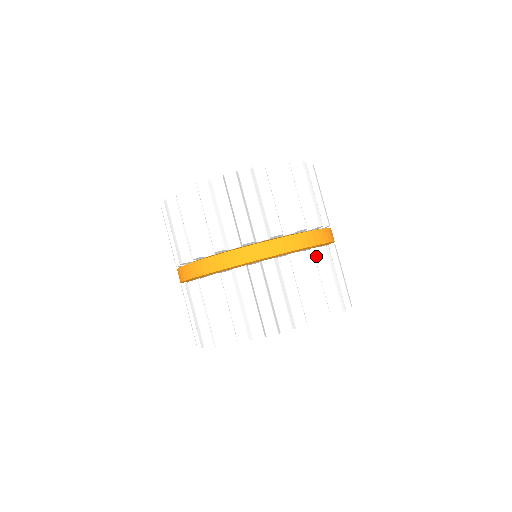
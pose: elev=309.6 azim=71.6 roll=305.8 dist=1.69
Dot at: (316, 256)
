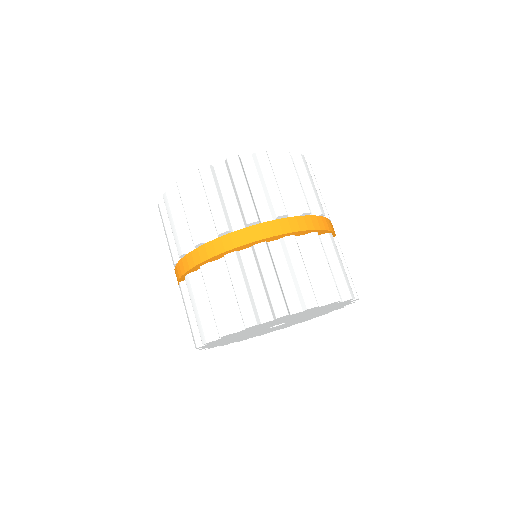
Dot at: occluded
